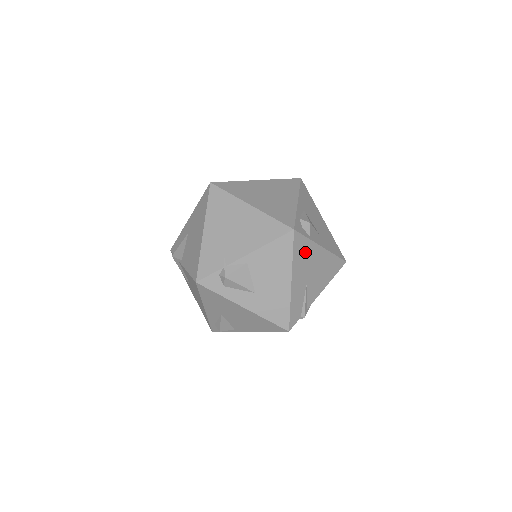
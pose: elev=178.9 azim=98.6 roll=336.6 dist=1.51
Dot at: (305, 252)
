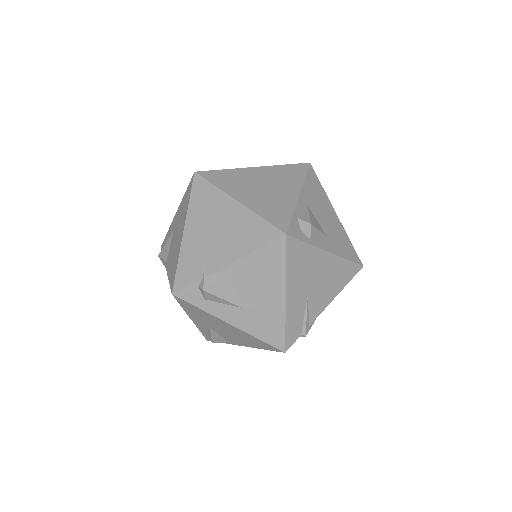
Dot at: (304, 260)
